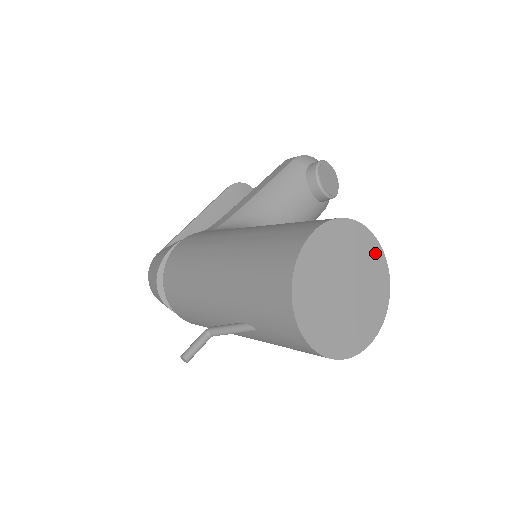
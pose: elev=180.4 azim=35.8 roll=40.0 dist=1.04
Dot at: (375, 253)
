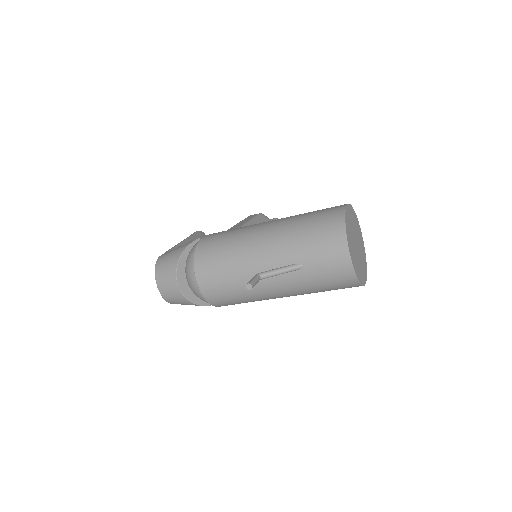
Dot at: (361, 236)
